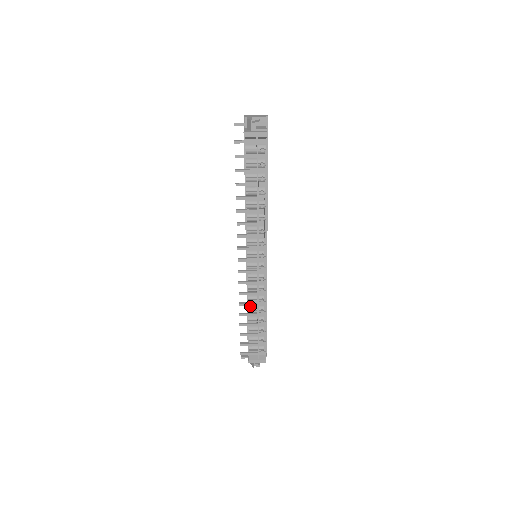
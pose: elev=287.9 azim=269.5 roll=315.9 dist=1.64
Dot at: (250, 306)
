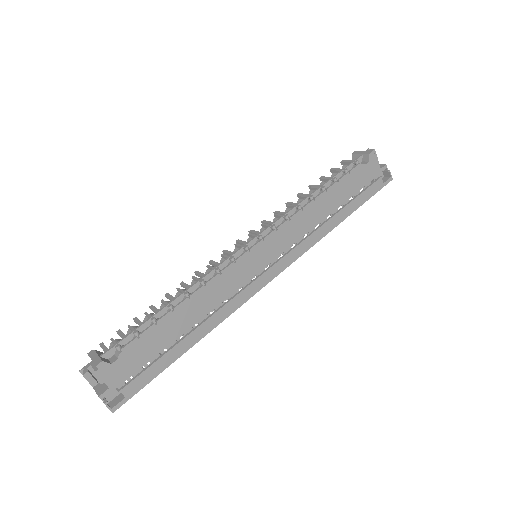
Dot at: occluded
